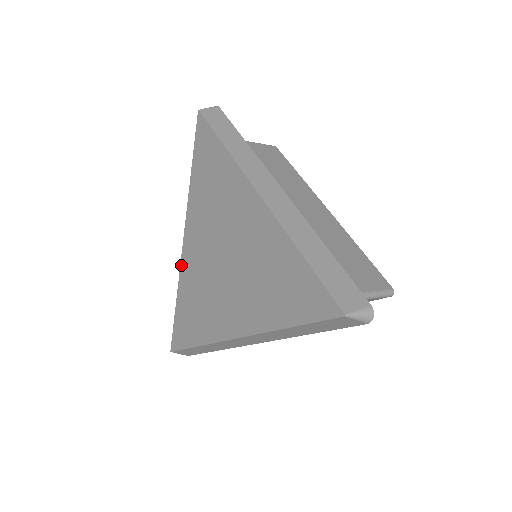
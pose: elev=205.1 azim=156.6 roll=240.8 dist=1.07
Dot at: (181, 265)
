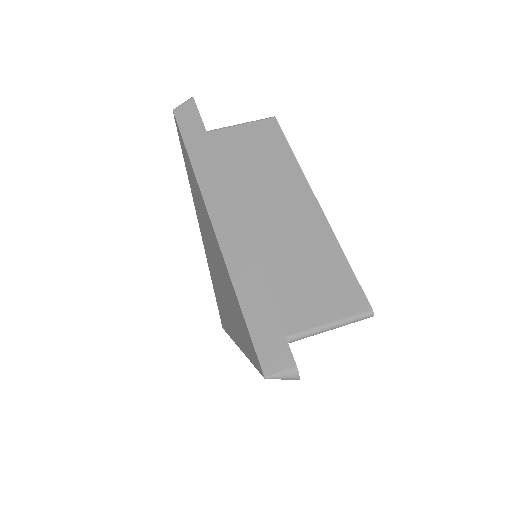
Dot at: occluded
